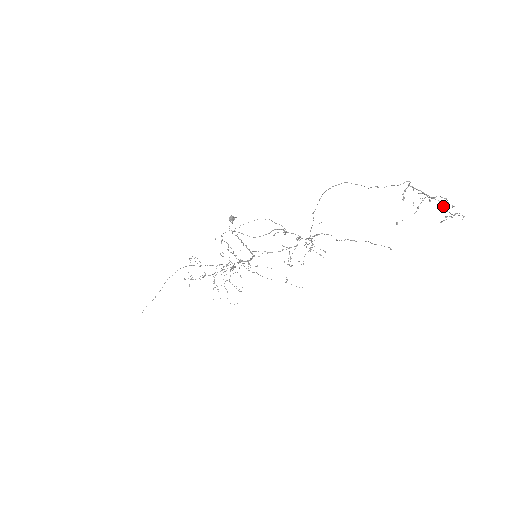
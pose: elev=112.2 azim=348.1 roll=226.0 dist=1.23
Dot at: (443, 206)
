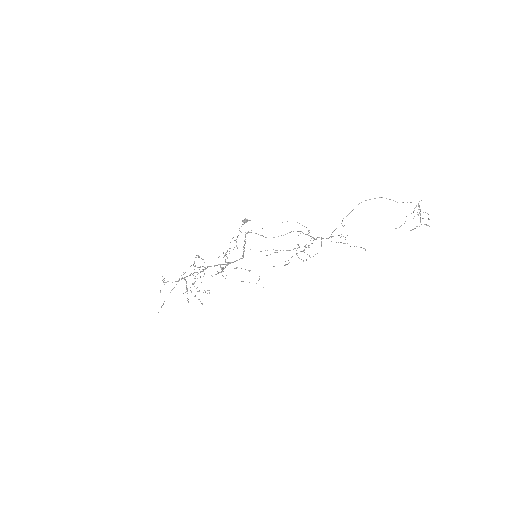
Dot at: (420, 219)
